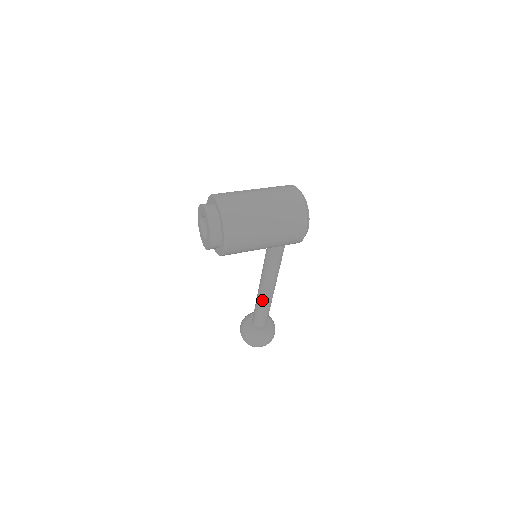
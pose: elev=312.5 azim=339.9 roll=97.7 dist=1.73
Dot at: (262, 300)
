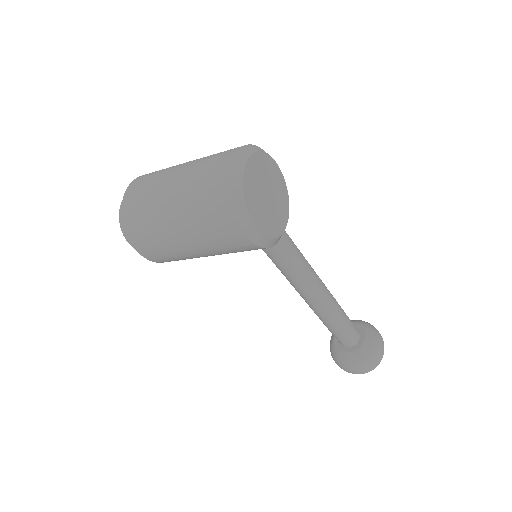
Dot at: (316, 314)
